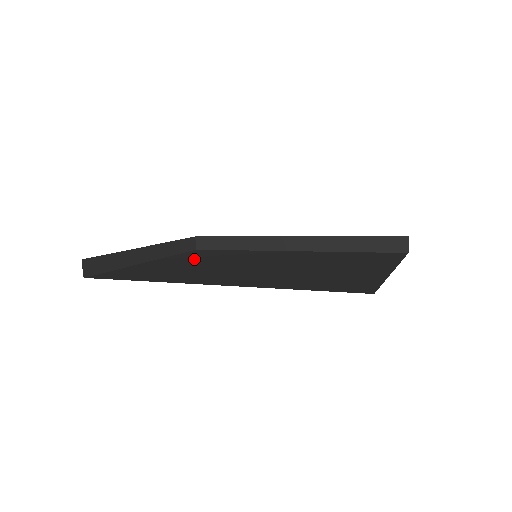
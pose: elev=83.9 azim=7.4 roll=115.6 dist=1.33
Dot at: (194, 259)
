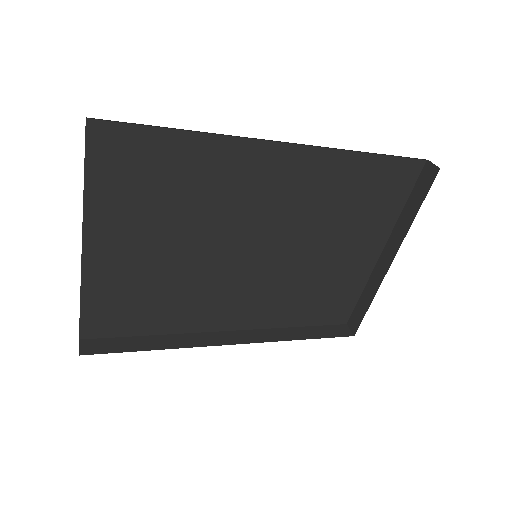
Dot at: occluded
